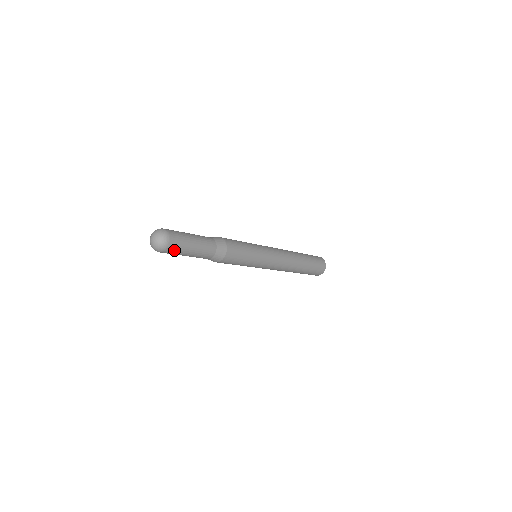
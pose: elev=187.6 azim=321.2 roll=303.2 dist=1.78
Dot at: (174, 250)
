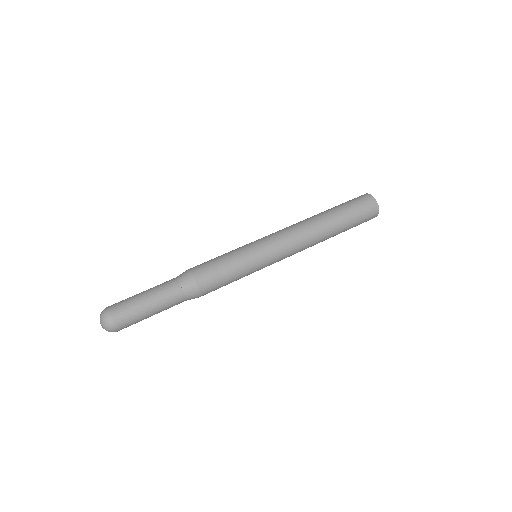
Dot at: (128, 323)
